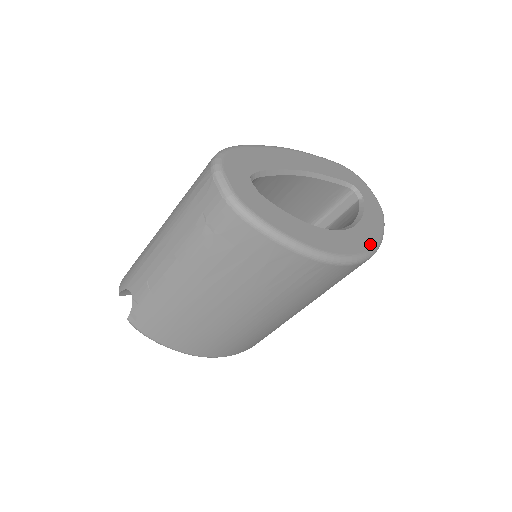
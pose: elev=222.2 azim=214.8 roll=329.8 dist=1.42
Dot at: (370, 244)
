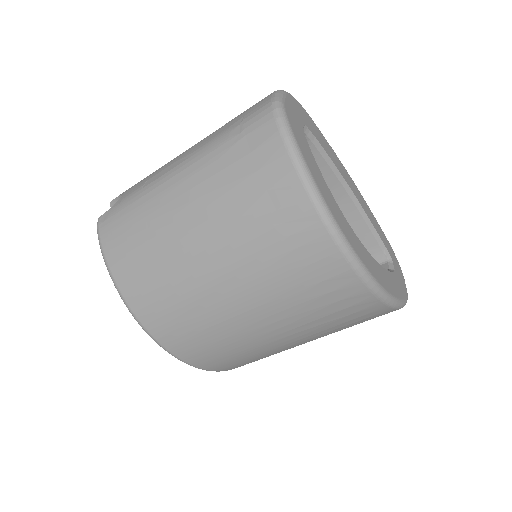
Dot at: (380, 281)
